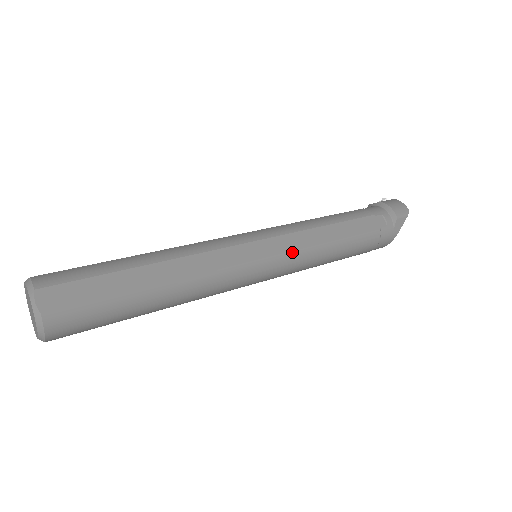
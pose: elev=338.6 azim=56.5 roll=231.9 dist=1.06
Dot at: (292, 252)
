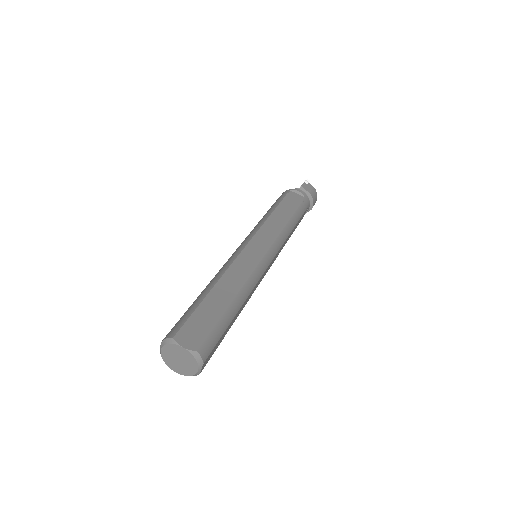
Dot at: occluded
